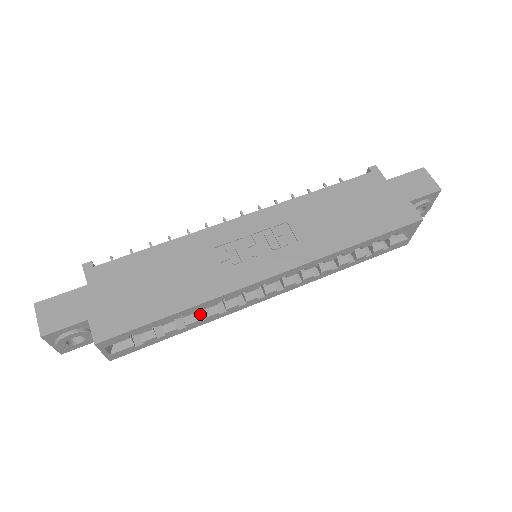
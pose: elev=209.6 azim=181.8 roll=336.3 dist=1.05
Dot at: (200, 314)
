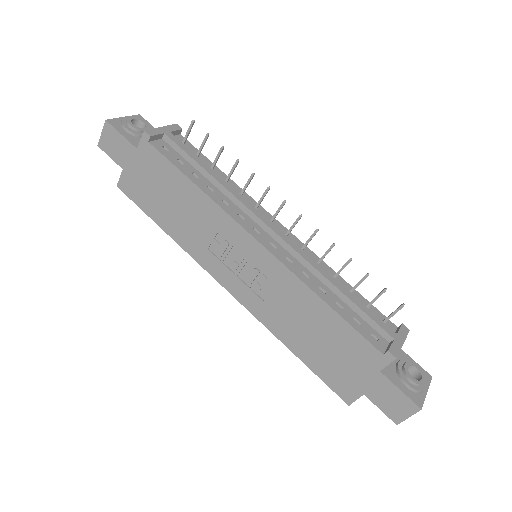
Dot at: occluded
